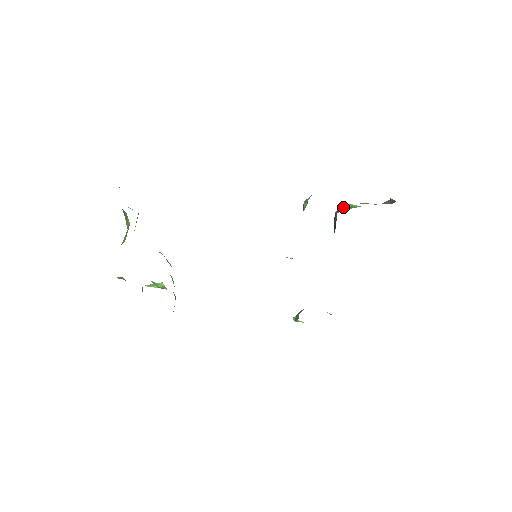
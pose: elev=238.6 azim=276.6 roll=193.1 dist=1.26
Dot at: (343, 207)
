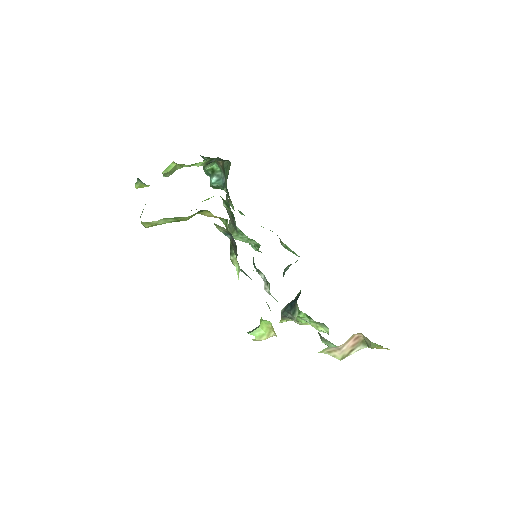
Dot at: occluded
